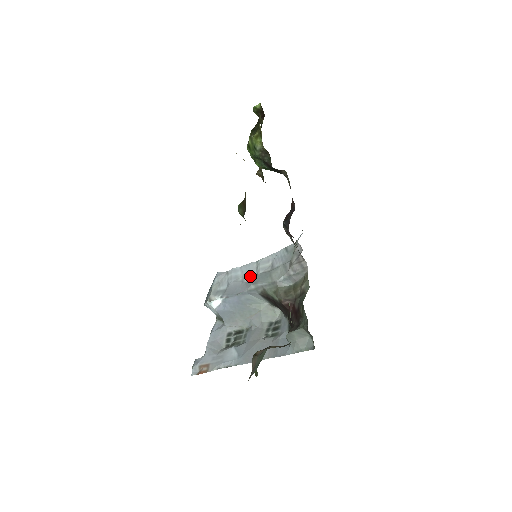
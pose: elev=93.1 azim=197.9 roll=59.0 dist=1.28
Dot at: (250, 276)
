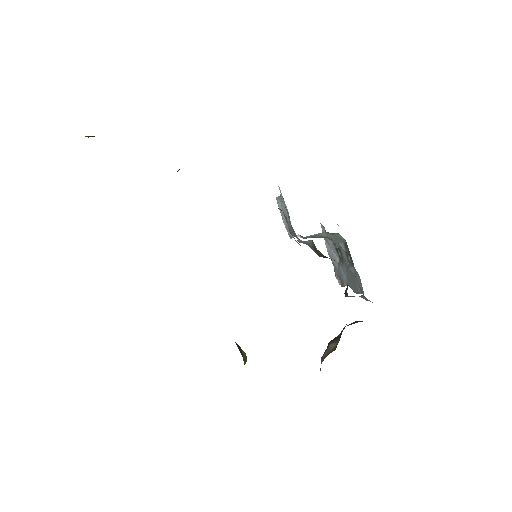
Dot at: occluded
